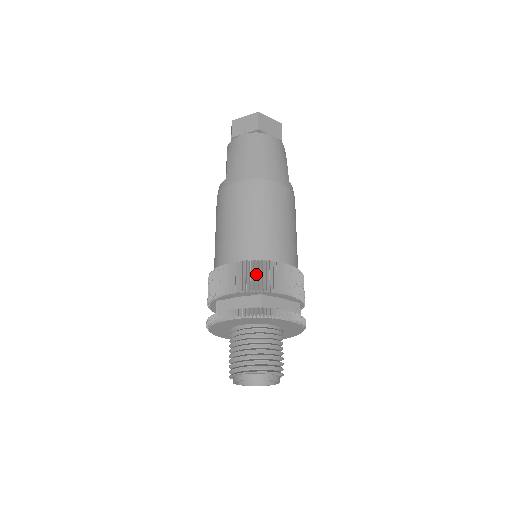
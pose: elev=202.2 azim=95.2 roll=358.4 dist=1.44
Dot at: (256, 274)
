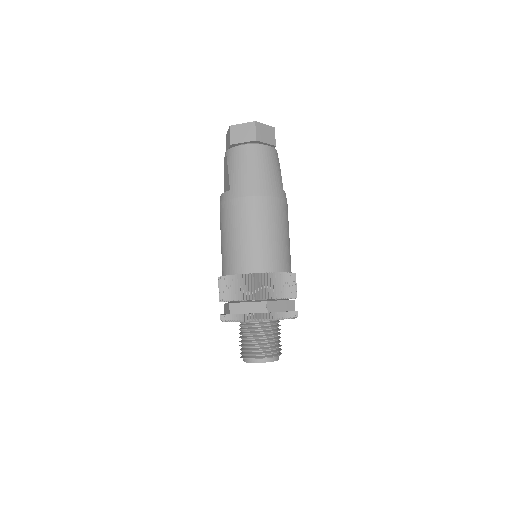
Dot at: (262, 284)
